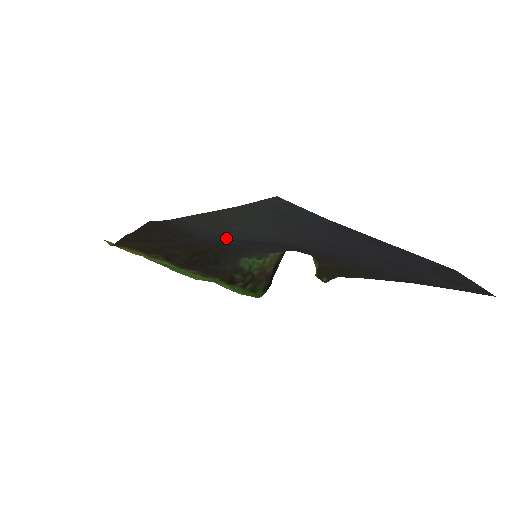
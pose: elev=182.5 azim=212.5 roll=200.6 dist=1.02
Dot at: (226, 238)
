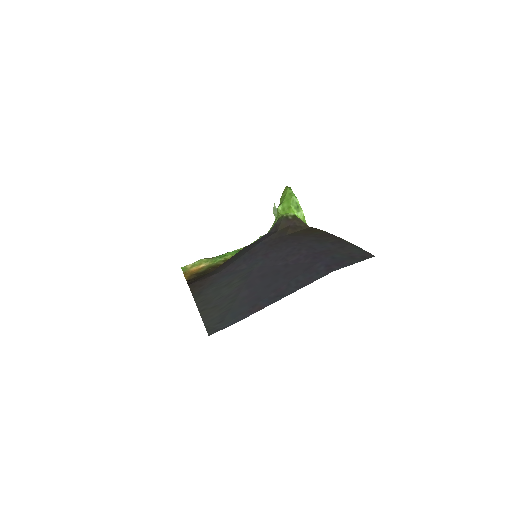
Dot at: (229, 271)
